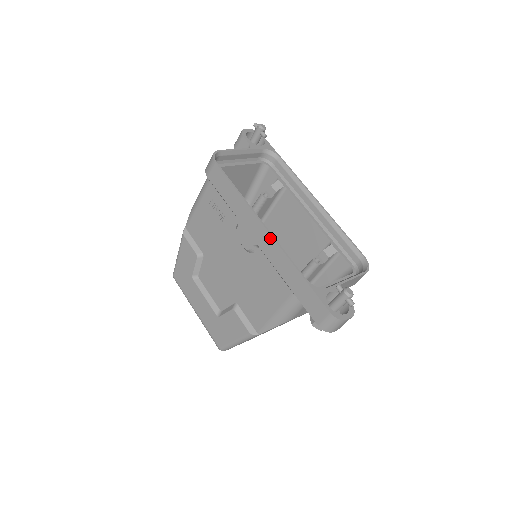
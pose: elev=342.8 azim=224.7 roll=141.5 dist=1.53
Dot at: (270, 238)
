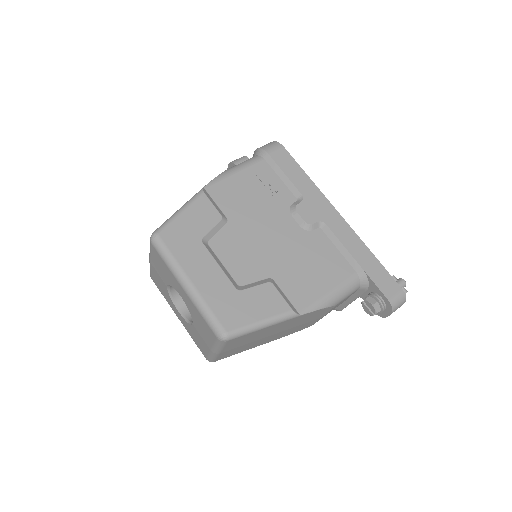
Dot at: (342, 219)
